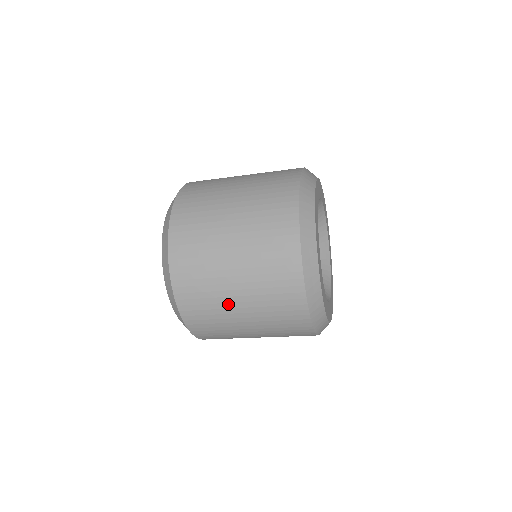
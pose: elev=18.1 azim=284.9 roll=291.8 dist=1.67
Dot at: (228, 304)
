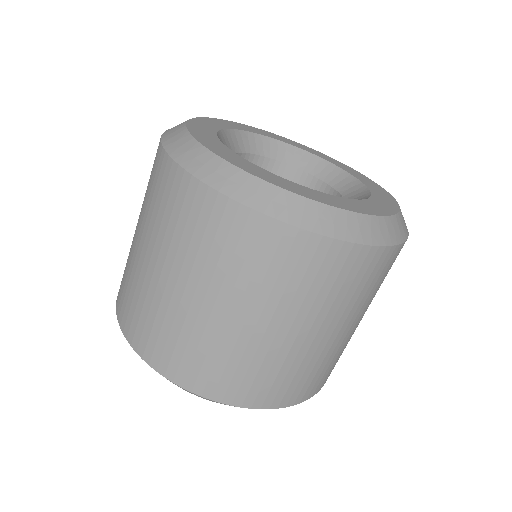
Dot at: (158, 289)
